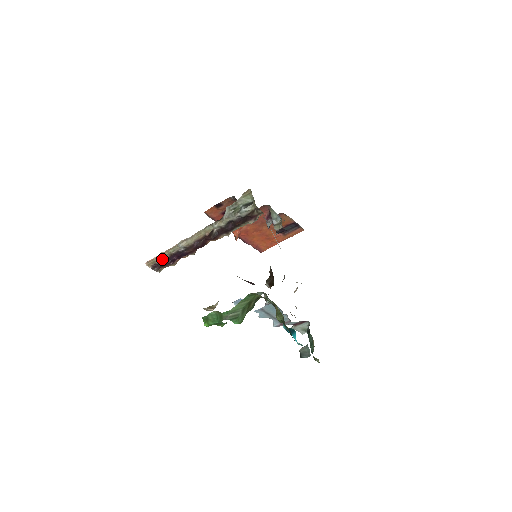
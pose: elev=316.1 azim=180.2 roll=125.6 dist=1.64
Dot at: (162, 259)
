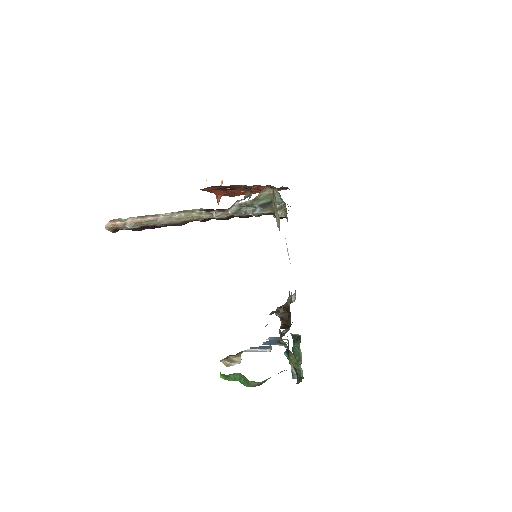
Dot at: (130, 228)
